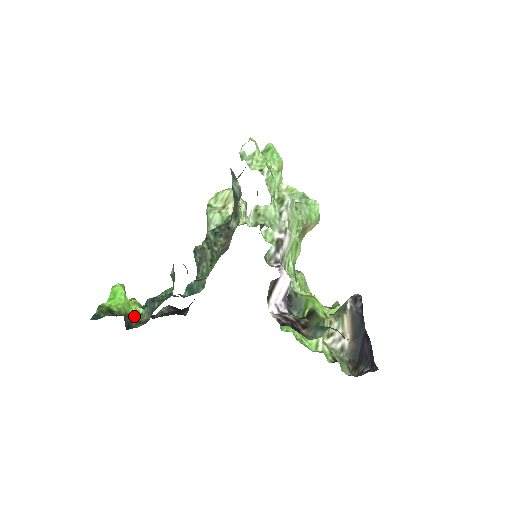
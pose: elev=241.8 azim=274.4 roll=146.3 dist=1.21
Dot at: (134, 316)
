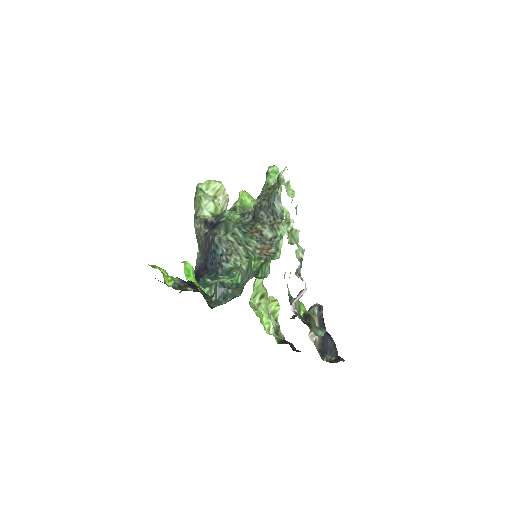
Dot at: occluded
